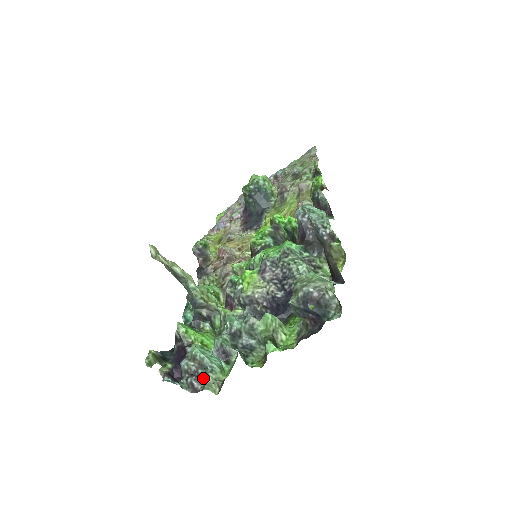
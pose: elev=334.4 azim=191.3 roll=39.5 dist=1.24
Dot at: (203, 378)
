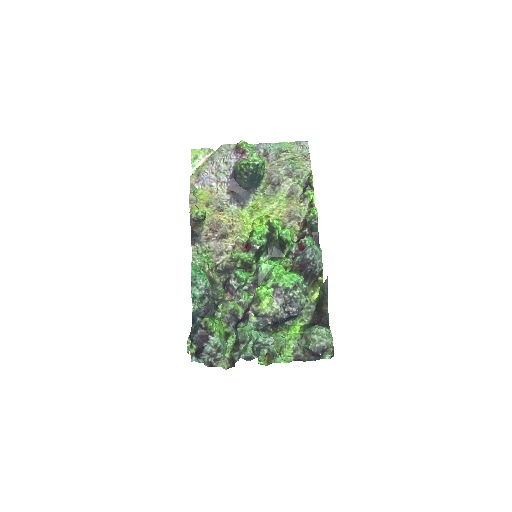
Dot at: (219, 359)
